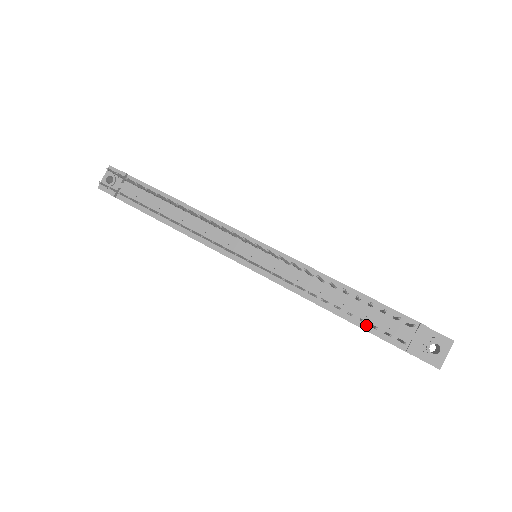
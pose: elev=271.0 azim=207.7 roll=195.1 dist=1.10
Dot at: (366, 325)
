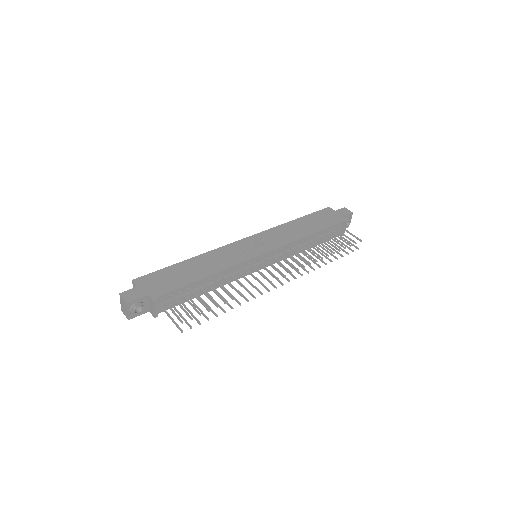
Dot at: (323, 241)
